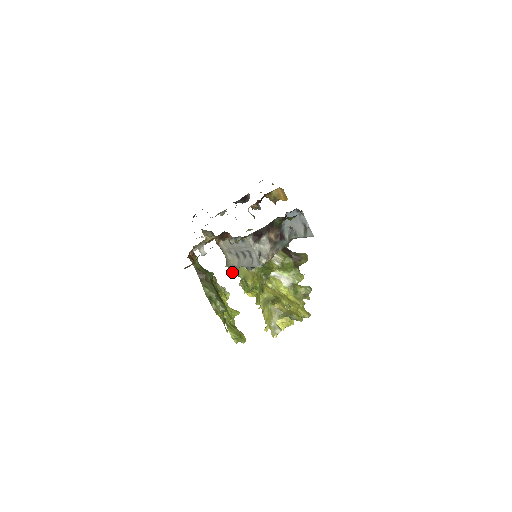
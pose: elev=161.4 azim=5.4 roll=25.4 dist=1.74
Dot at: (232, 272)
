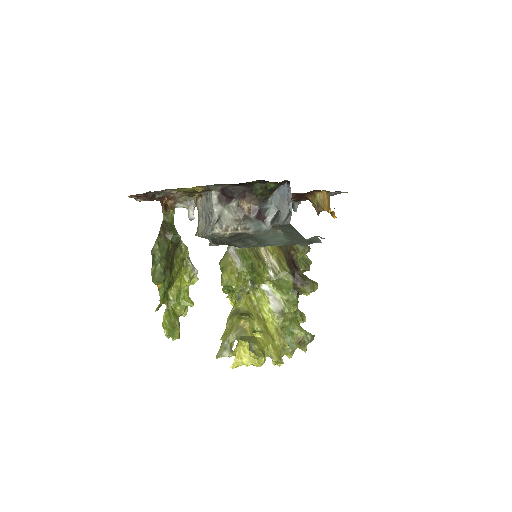
Dot at: occluded
